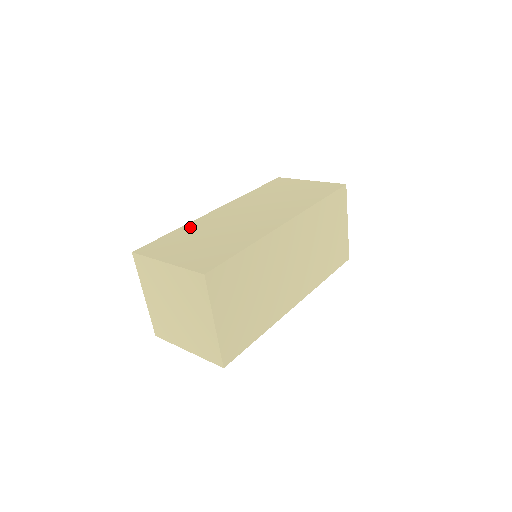
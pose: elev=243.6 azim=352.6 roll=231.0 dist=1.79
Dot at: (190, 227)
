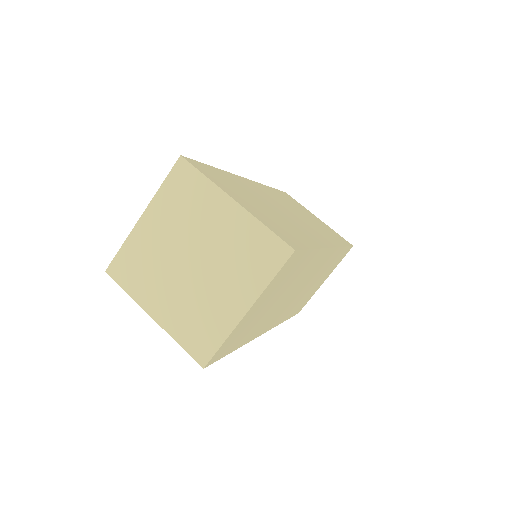
Dot at: occluded
